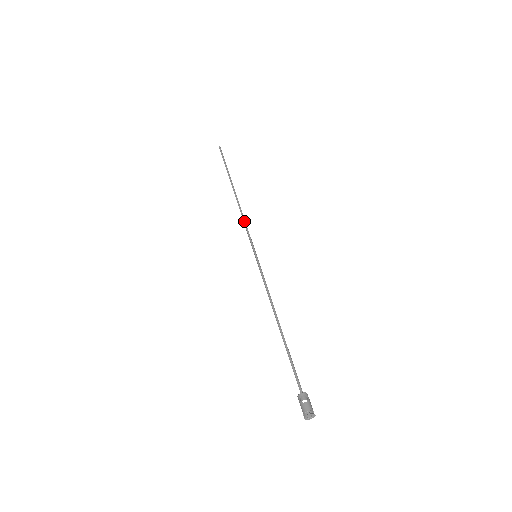
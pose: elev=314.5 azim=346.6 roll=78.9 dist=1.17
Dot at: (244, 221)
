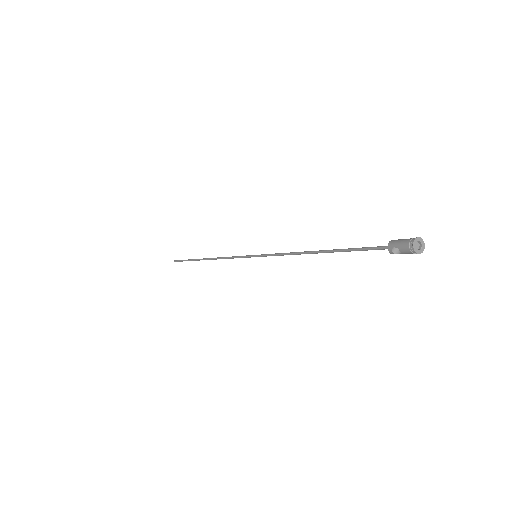
Dot at: occluded
